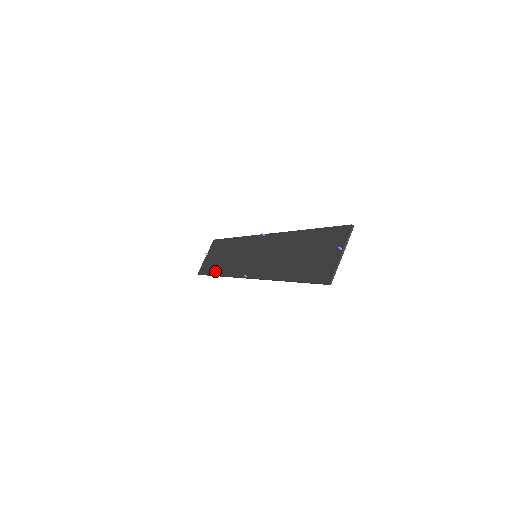
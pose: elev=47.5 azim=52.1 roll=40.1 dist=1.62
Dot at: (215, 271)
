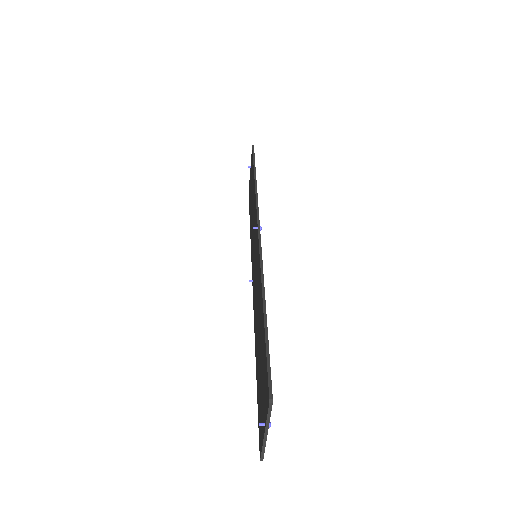
Dot at: occluded
